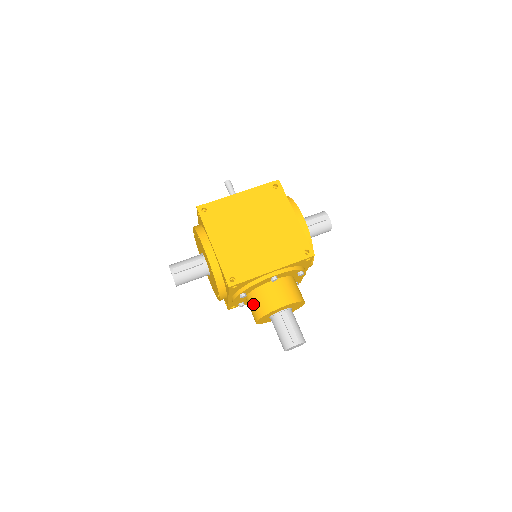
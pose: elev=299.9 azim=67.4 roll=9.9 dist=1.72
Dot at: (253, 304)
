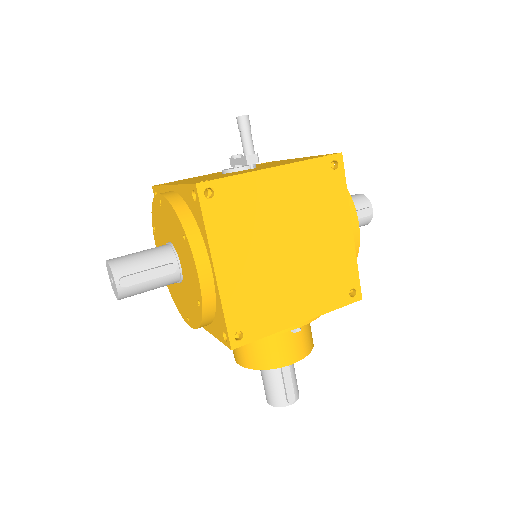
Dot at: (245, 346)
